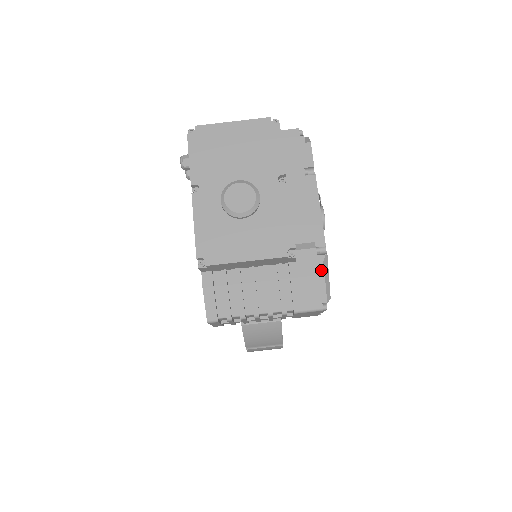
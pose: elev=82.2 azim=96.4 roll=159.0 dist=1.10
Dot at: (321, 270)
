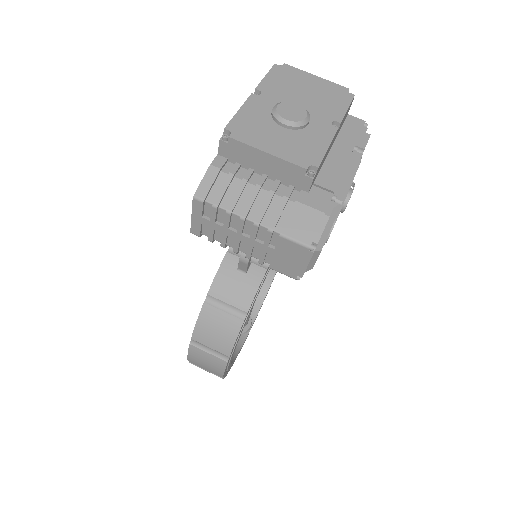
Dot at: (328, 212)
